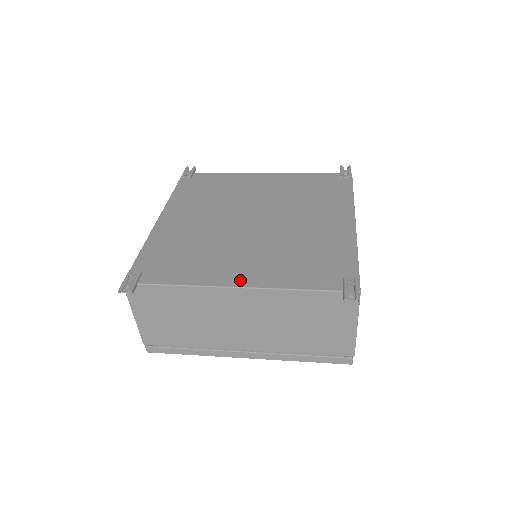
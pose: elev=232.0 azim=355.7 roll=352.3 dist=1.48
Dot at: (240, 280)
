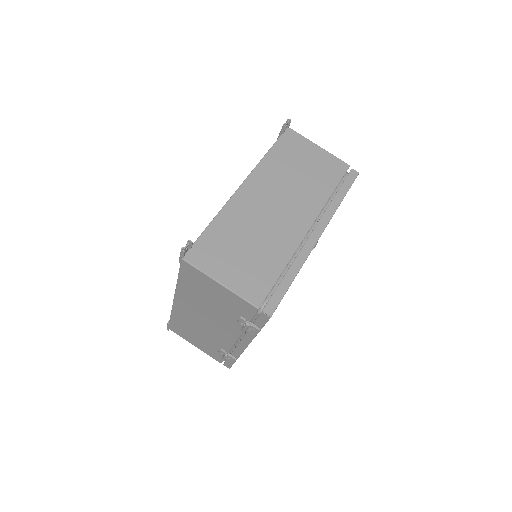
Dot at: occluded
